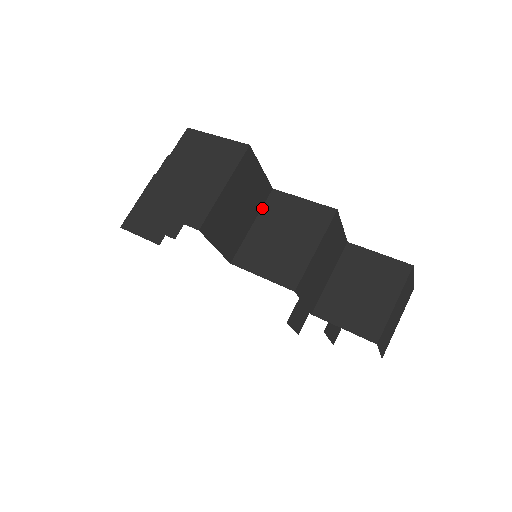
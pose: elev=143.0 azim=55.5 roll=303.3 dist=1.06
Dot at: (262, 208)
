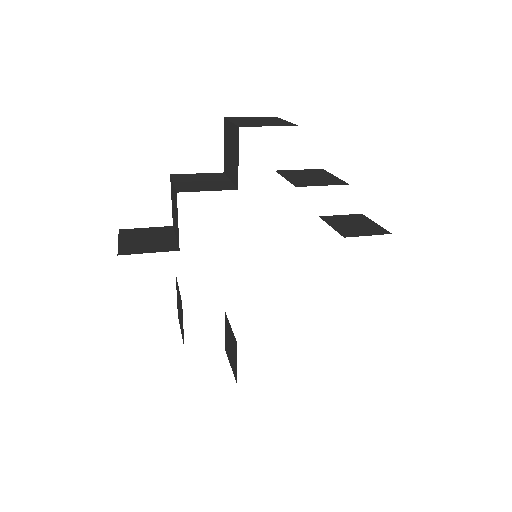
Dot at: (280, 174)
